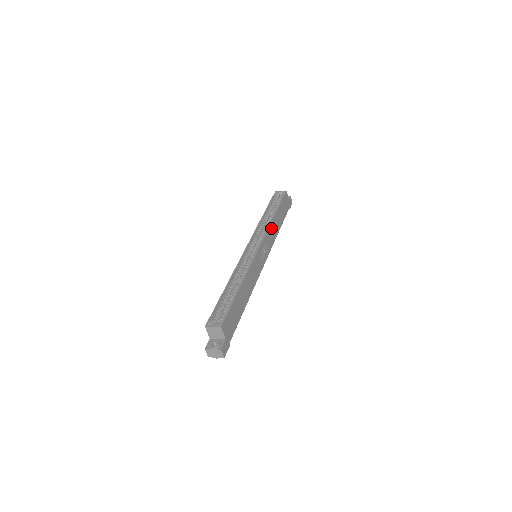
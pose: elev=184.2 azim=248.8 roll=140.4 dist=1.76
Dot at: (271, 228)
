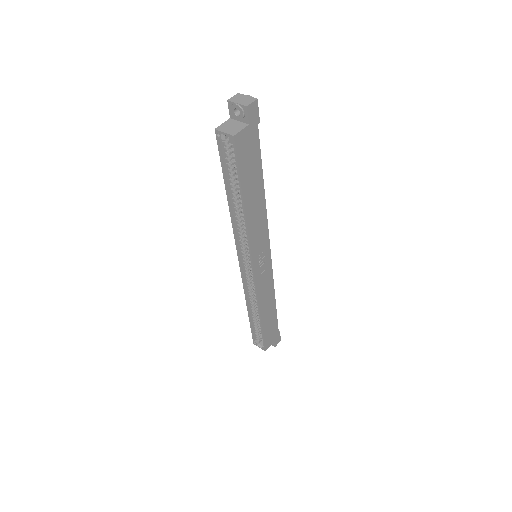
Dot at: (252, 229)
